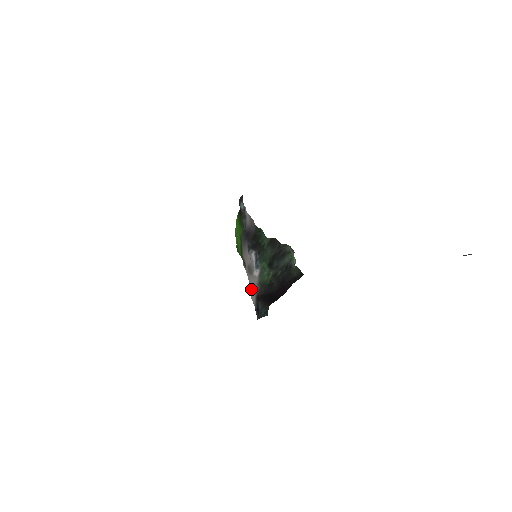
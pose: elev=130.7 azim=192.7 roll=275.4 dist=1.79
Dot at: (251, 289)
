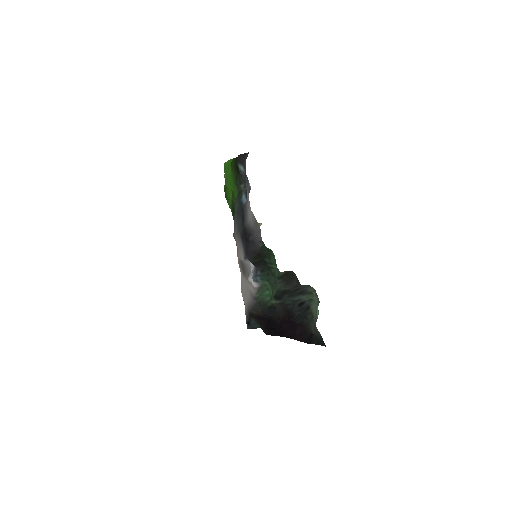
Dot at: (242, 284)
